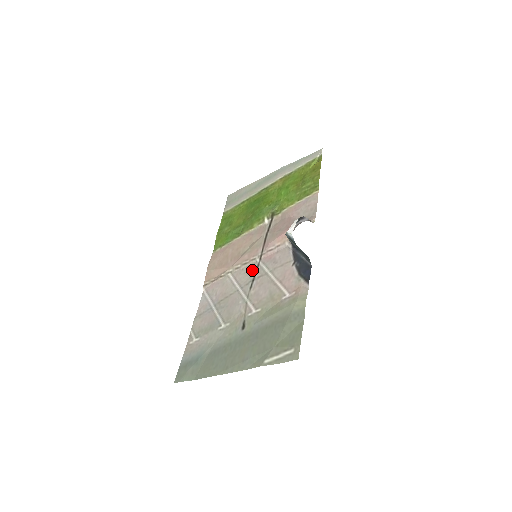
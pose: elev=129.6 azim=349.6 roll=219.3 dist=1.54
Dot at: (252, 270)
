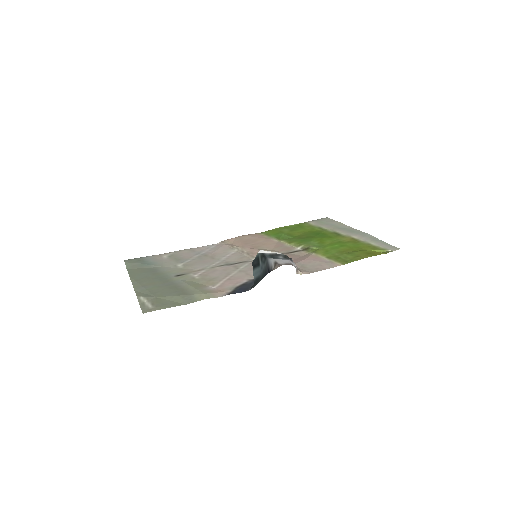
Dot at: (241, 260)
